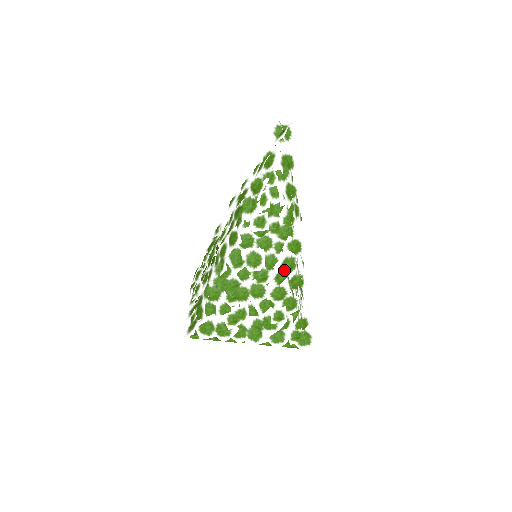
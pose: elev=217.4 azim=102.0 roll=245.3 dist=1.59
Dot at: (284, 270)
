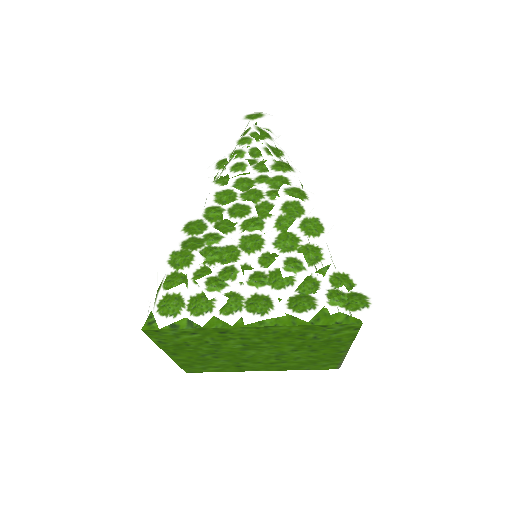
Dot at: (287, 213)
